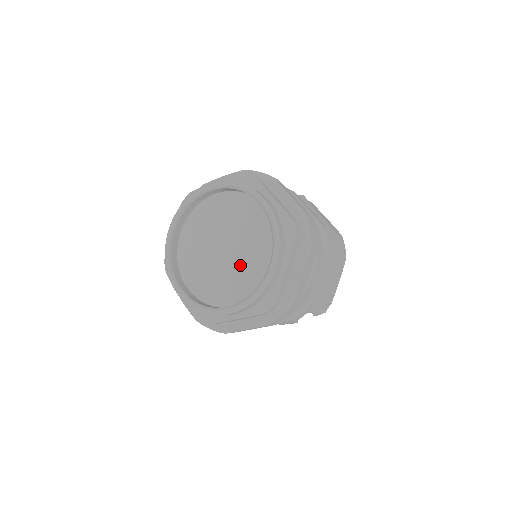
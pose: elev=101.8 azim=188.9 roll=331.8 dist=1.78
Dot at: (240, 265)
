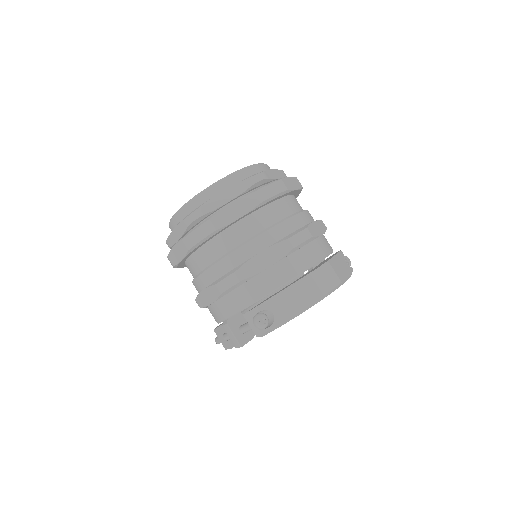
Dot at: occluded
